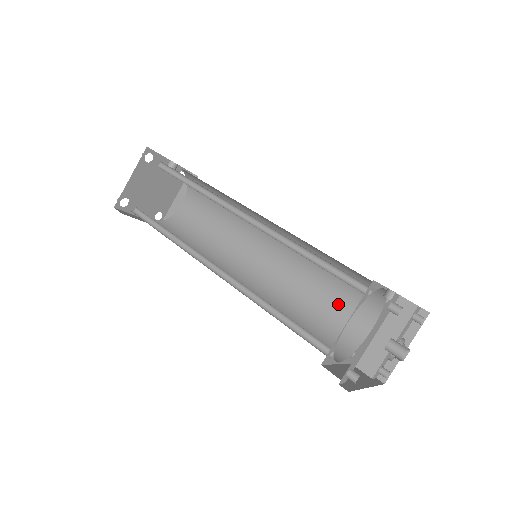
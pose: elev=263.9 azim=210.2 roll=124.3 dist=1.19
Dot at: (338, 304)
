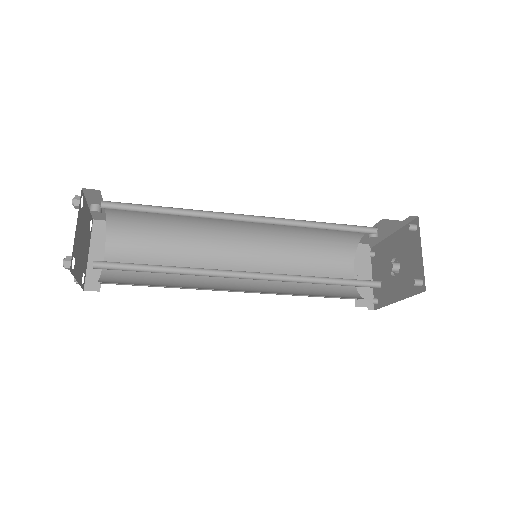
Dot at: (321, 270)
